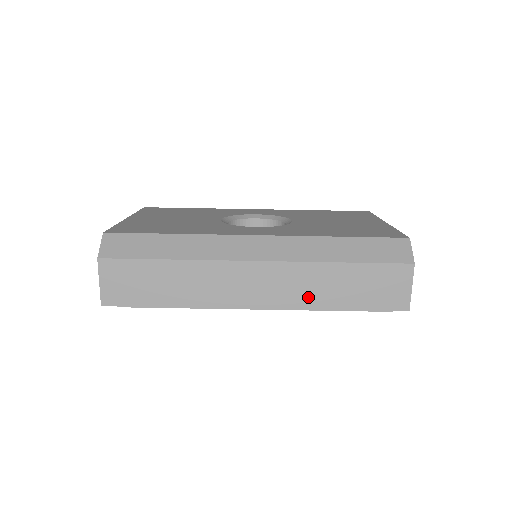
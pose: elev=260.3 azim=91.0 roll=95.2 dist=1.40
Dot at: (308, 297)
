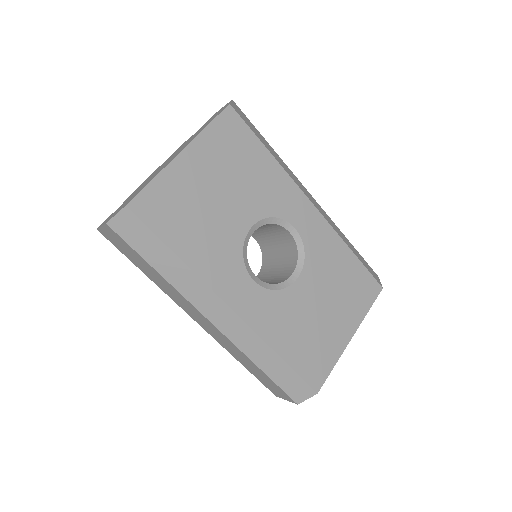
Dot at: (228, 349)
